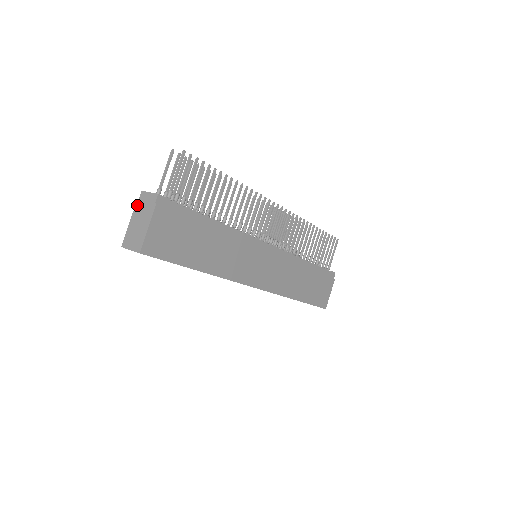
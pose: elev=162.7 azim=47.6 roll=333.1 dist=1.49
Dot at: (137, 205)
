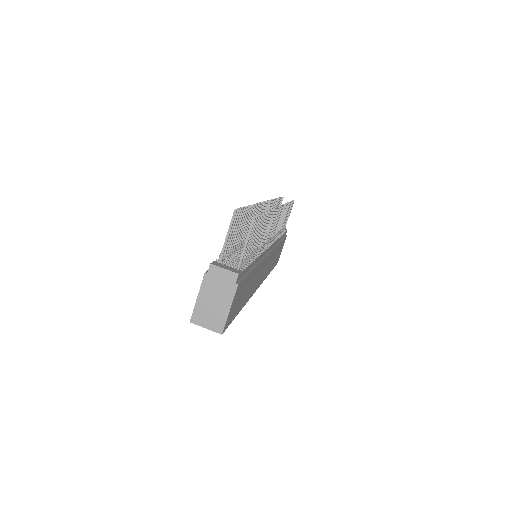
Dot at: (206, 279)
